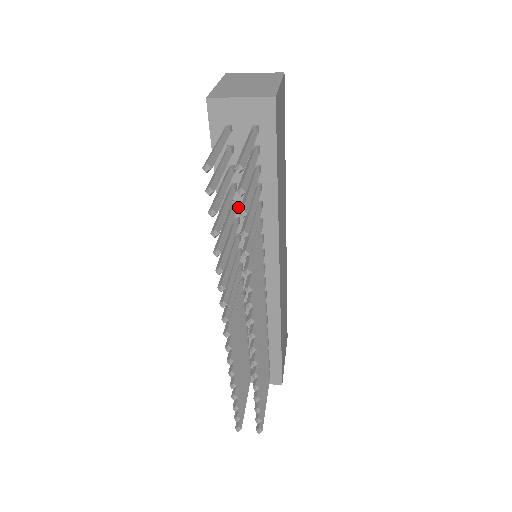
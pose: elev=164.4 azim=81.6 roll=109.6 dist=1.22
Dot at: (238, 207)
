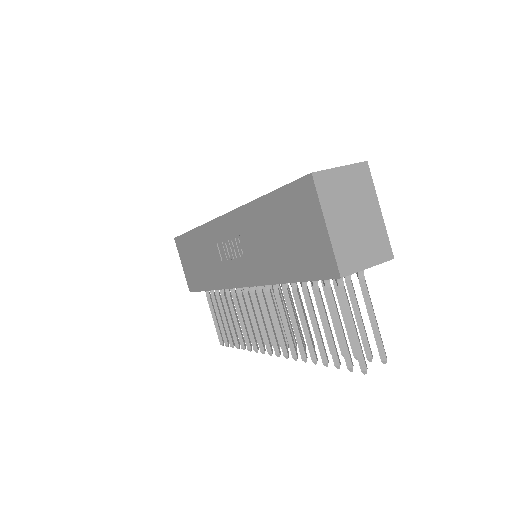
Dot at: occluded
